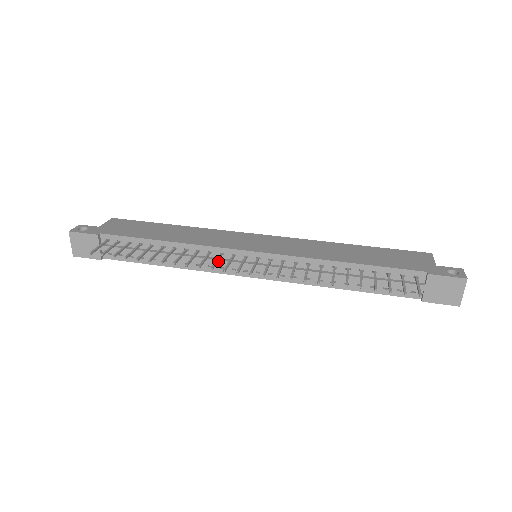
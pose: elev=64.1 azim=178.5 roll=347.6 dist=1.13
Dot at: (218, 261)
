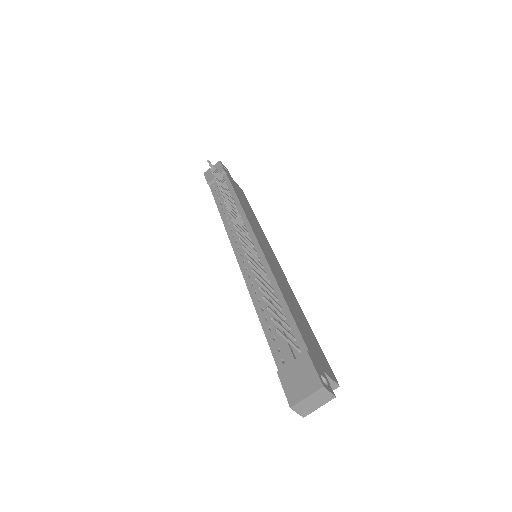
Dot at: occluded
